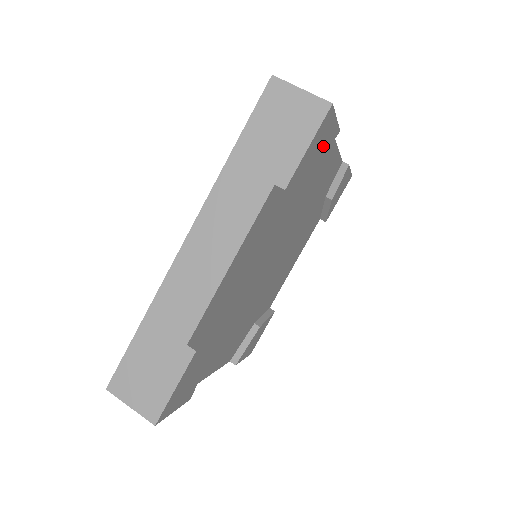
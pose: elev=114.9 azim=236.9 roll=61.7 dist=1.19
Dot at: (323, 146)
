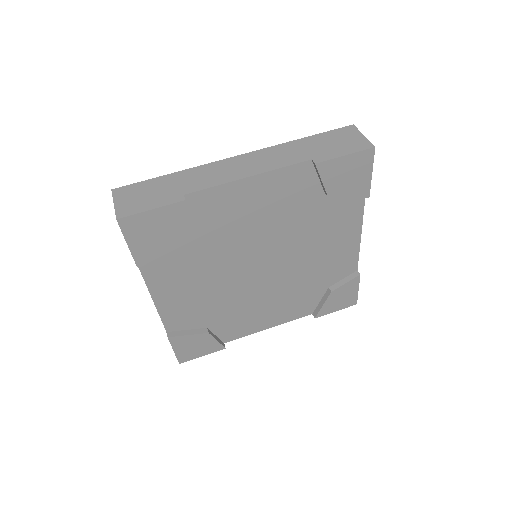
Dot at: (353, 183)
